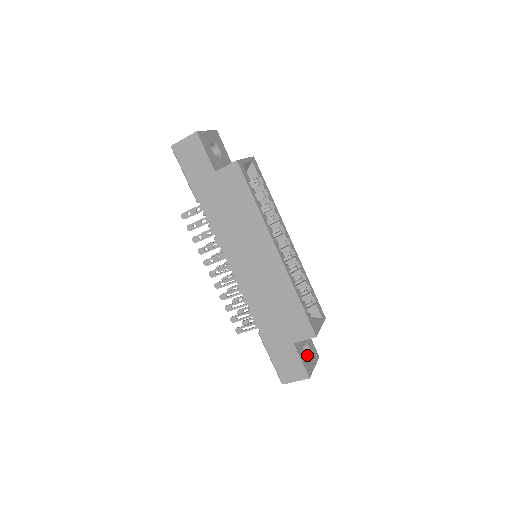
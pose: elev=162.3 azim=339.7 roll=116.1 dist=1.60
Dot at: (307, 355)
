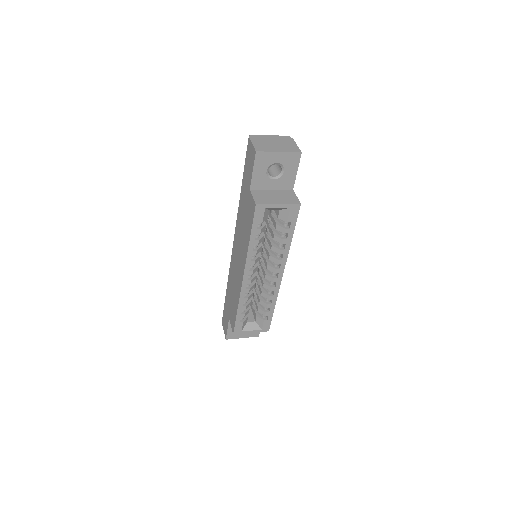
Dot at: occluded
